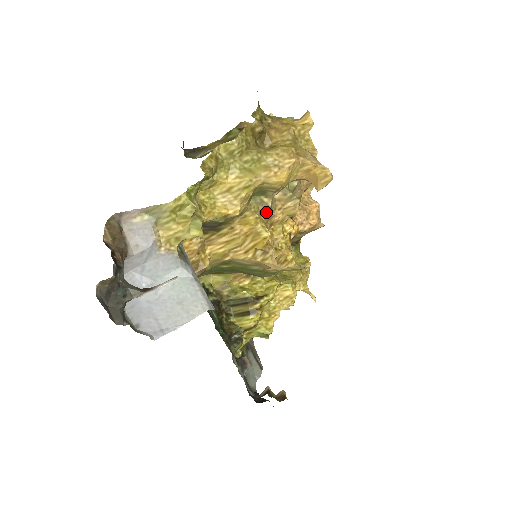
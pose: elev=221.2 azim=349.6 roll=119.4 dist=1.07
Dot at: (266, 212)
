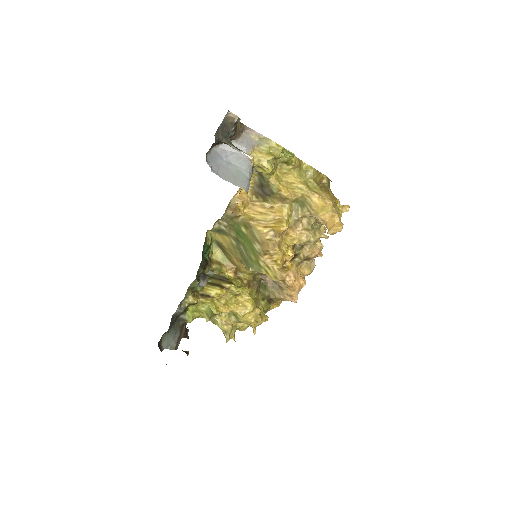
Dot at: (294, 219)
